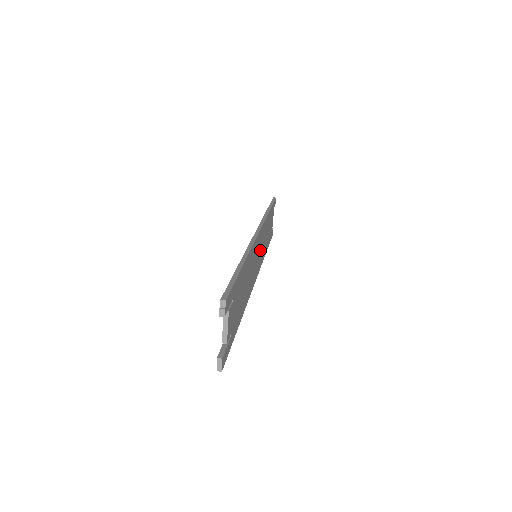
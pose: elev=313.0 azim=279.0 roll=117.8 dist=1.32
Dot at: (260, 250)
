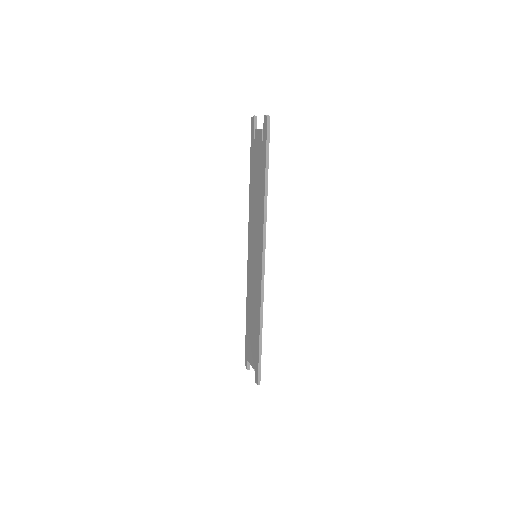
Dot at: occluded
